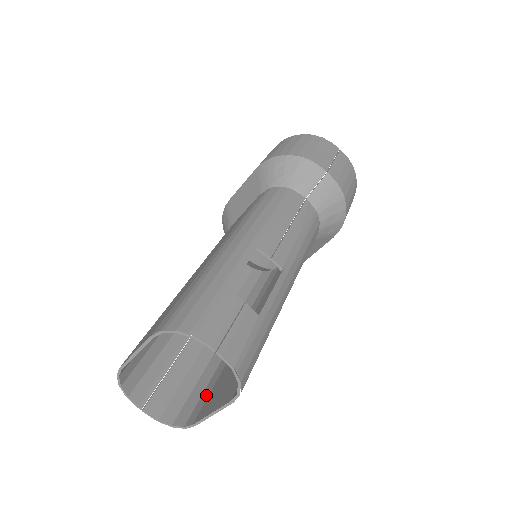
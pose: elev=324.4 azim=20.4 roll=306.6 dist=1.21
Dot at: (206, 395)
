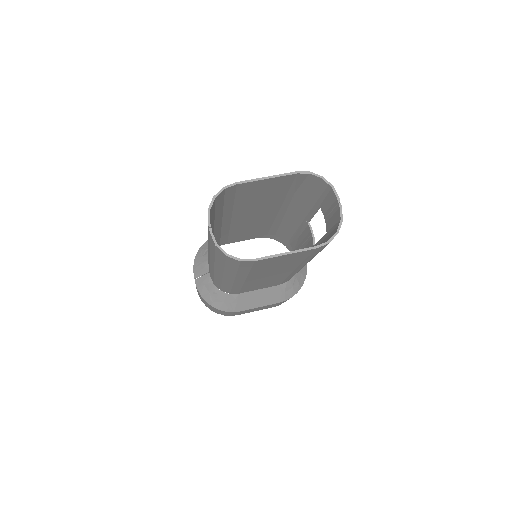
Dot at: occluded
